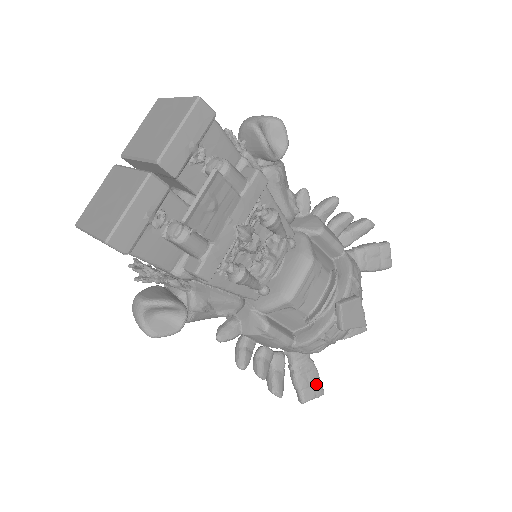
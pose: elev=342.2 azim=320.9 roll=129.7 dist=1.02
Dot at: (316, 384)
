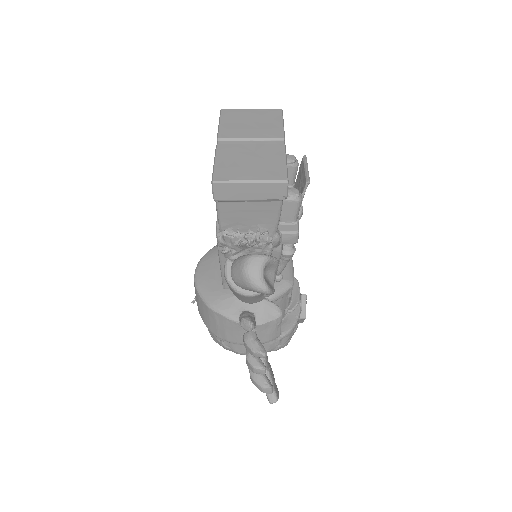
Dot at: (276, 385)
